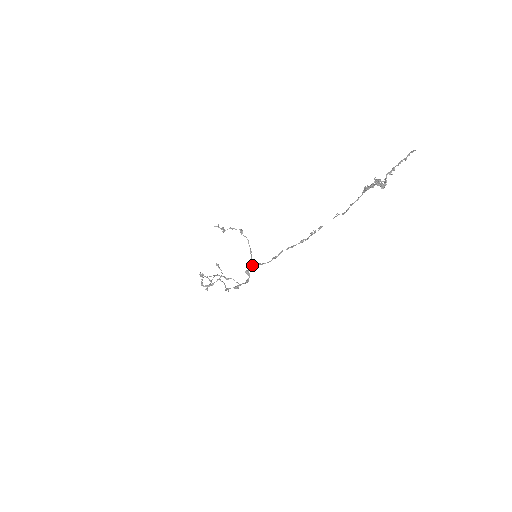
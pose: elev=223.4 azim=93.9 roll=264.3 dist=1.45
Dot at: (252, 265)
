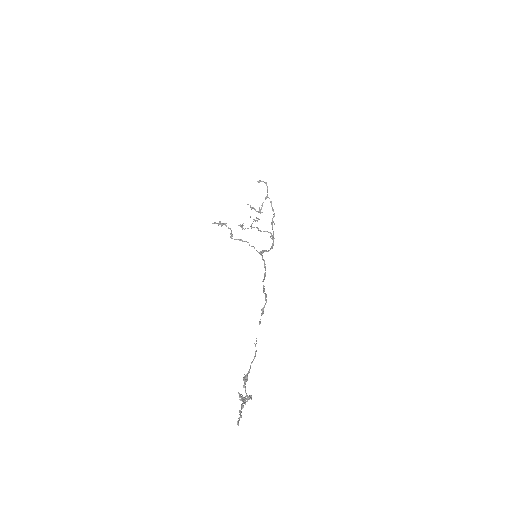
Dot at: occluded
